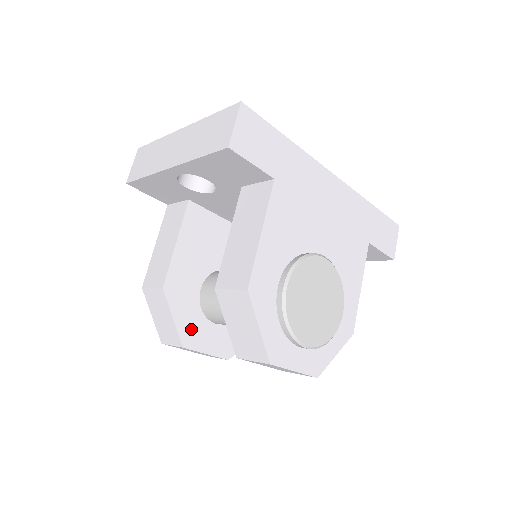
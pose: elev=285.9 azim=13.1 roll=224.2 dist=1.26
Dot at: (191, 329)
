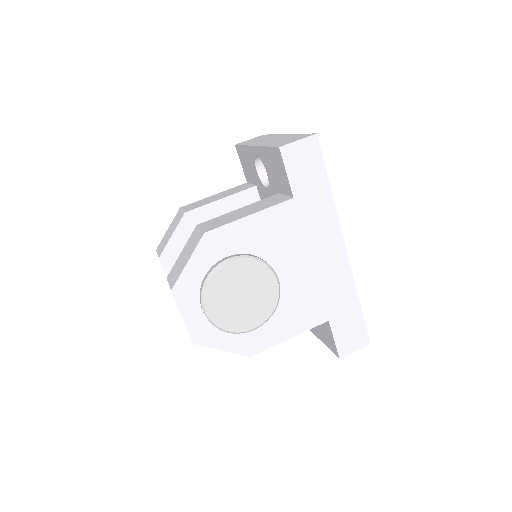
Dot at: (175, 255)
